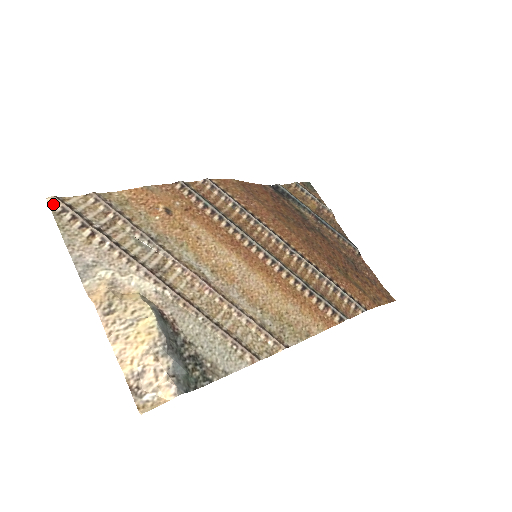
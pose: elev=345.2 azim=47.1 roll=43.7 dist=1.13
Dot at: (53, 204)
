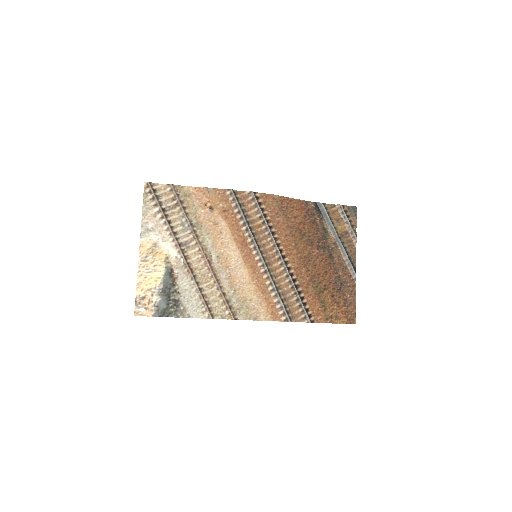
Dot at: (146, 186)
